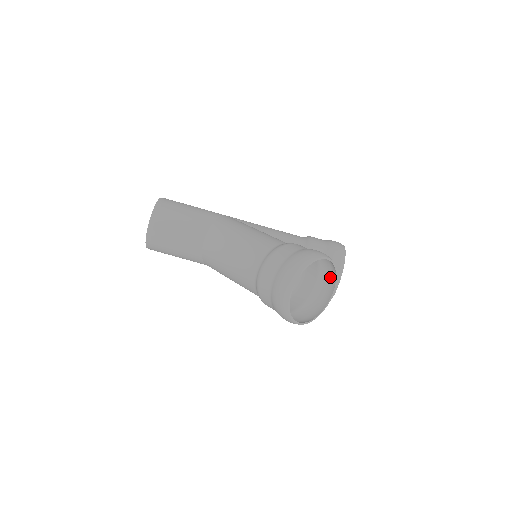
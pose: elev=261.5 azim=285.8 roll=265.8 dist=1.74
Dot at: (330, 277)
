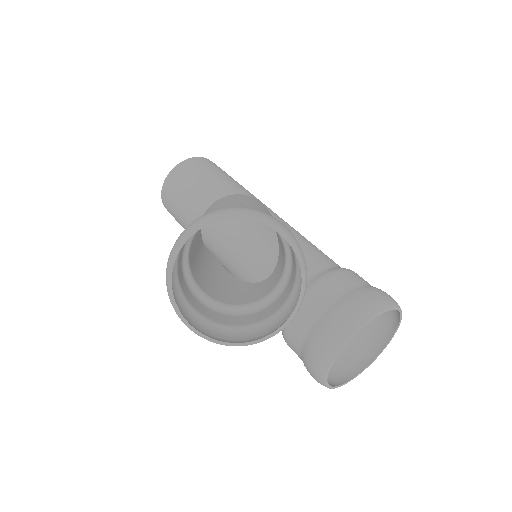
Dot at: occluded
